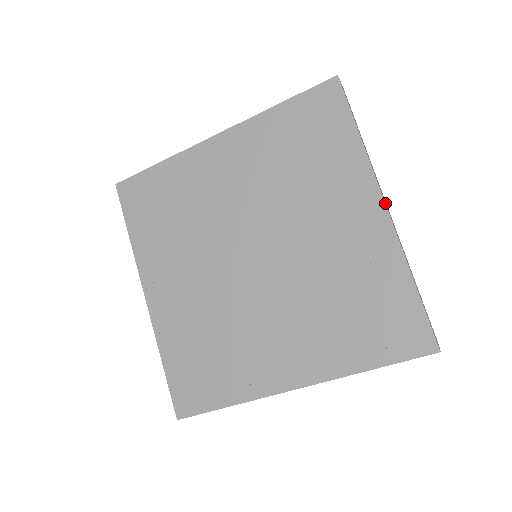
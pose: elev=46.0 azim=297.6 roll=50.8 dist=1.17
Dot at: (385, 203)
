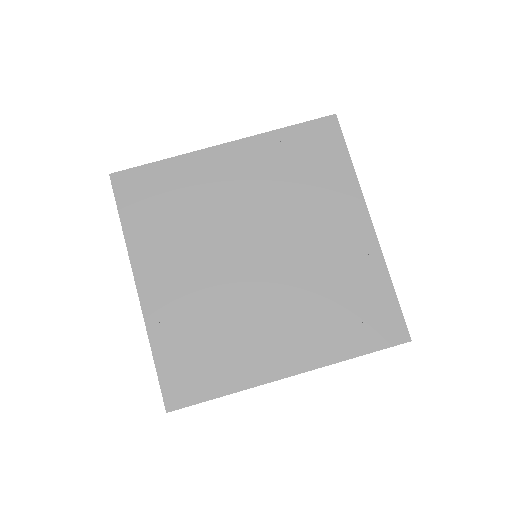
Dot at: (371, 220)
